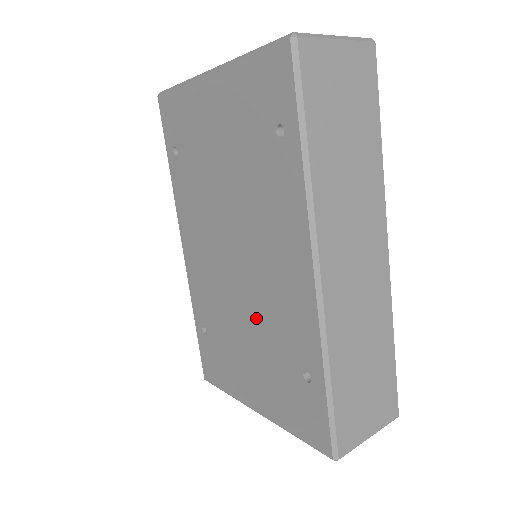
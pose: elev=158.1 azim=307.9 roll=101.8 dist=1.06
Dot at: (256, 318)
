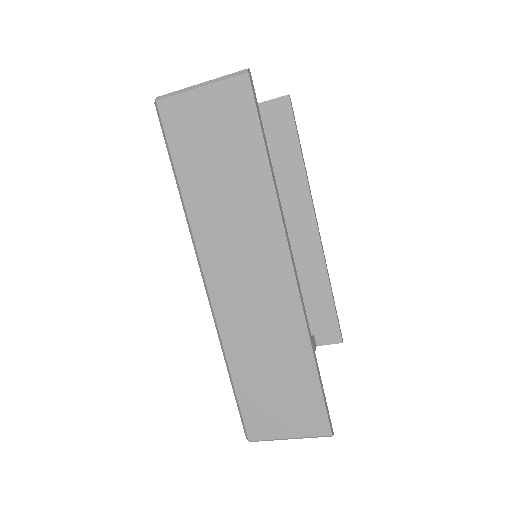
Dot at: occluded
